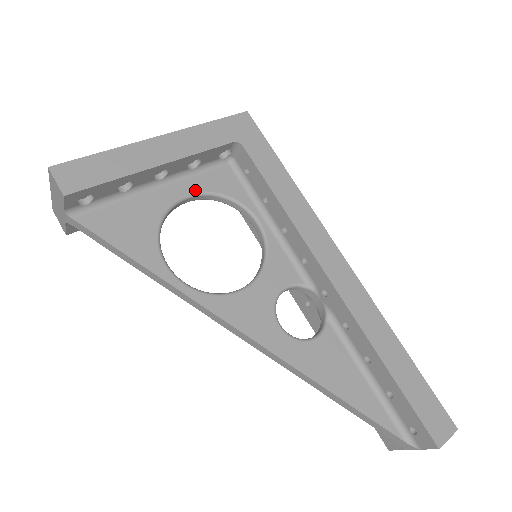
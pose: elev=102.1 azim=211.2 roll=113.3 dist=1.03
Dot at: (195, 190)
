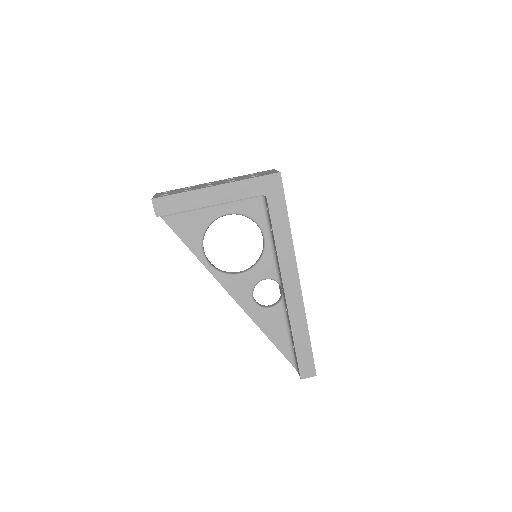
Dot at: (233, 211)
